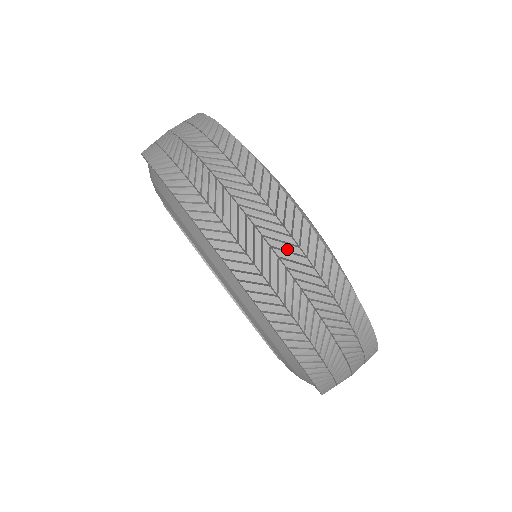
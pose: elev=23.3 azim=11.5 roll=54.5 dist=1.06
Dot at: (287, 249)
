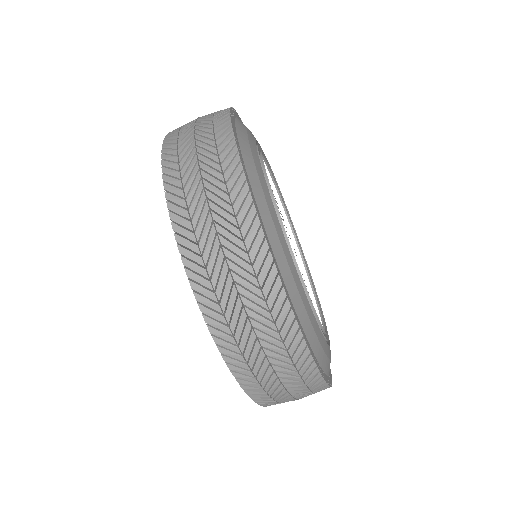
Dot at: (271, 342)
